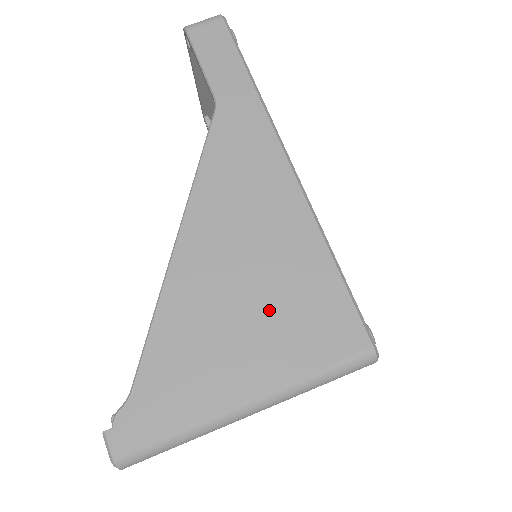
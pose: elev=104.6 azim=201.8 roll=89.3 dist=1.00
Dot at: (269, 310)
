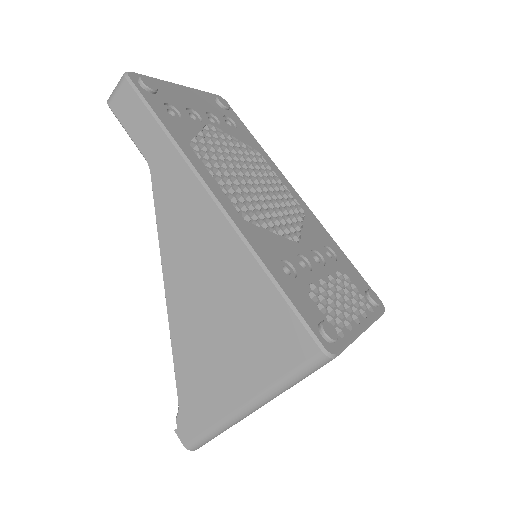
Dot at: (238, 334)
